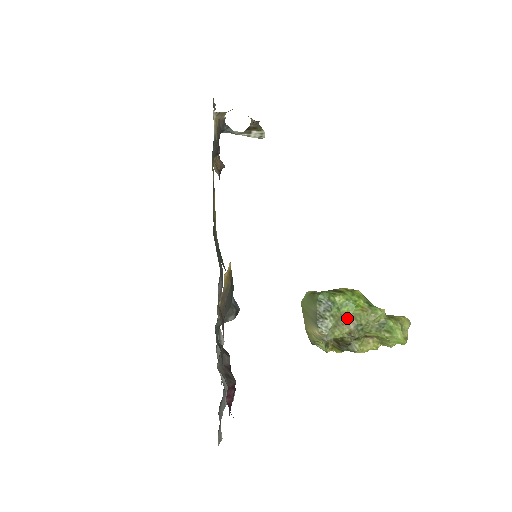
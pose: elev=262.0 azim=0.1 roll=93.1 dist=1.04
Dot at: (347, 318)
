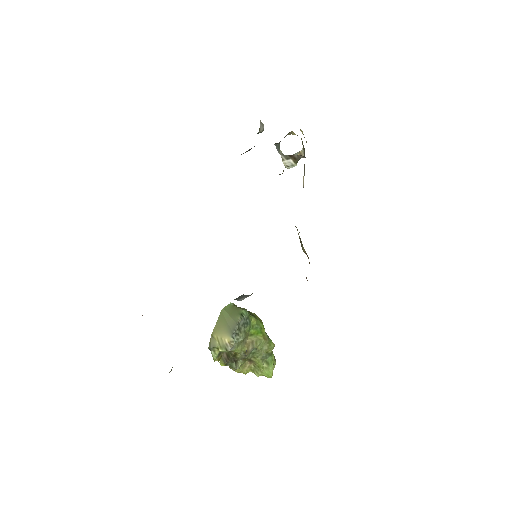
Dot at: (251, 339)
